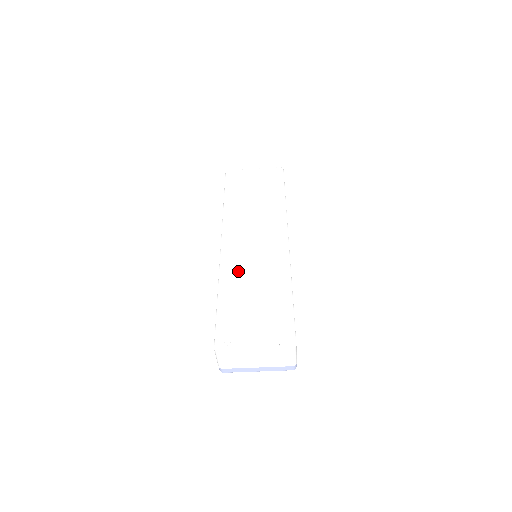
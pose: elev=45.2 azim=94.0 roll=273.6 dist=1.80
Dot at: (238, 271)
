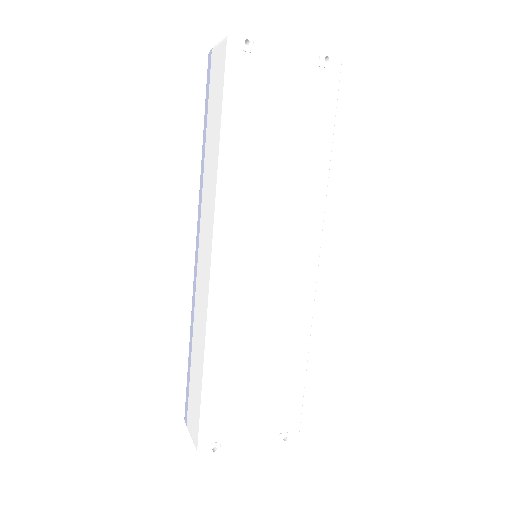
Dot at: (238, 323)
